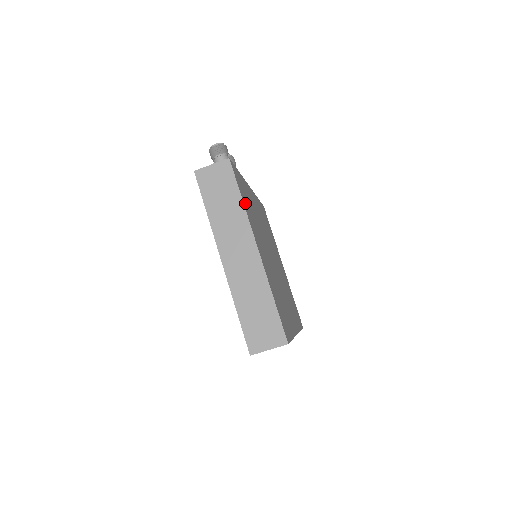
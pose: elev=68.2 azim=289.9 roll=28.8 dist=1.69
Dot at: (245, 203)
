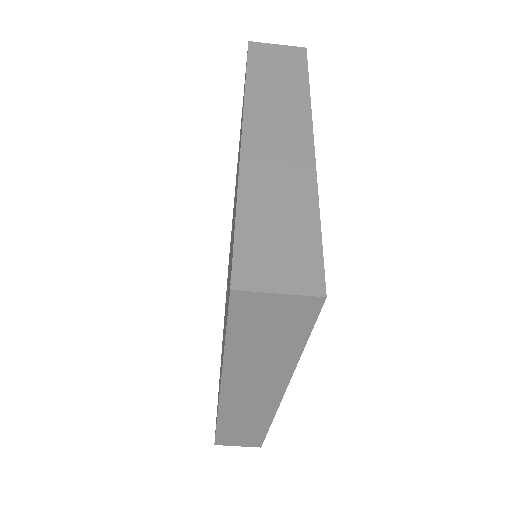
Dot at: occluded
